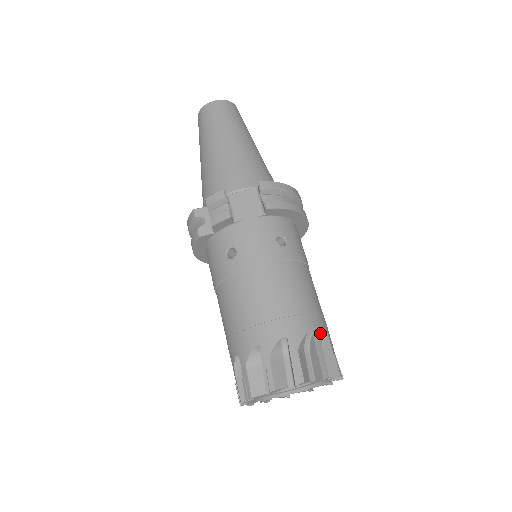
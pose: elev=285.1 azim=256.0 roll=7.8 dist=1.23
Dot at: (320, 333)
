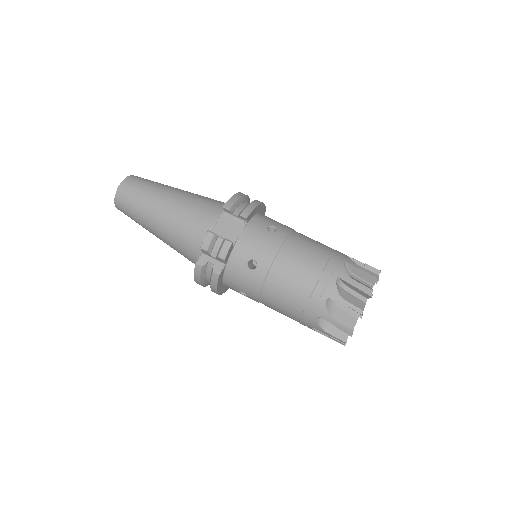
Dot at: (348, 259)
